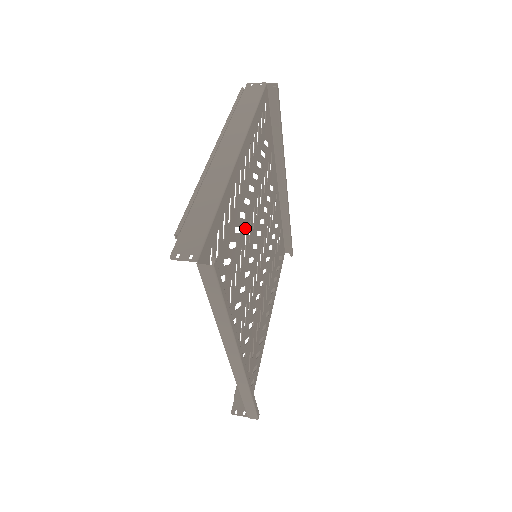
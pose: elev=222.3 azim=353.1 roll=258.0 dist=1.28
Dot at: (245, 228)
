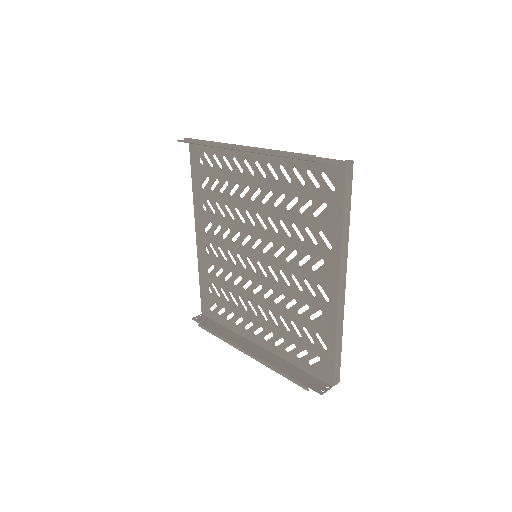
Dot at: (267, 211)
